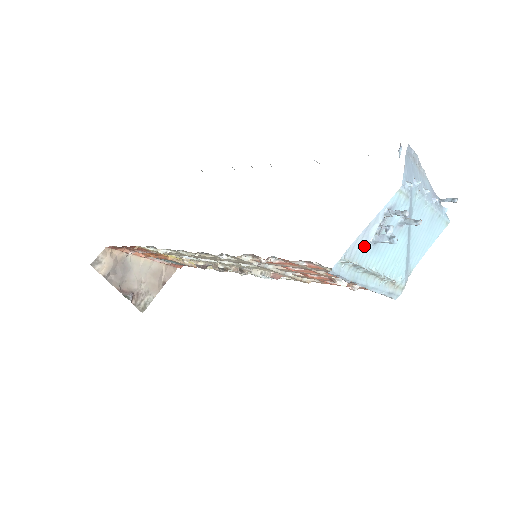
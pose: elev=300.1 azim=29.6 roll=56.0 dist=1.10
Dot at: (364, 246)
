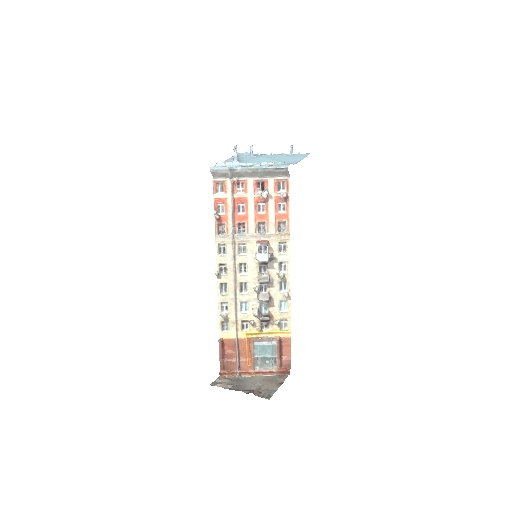
Dot at: occluded
